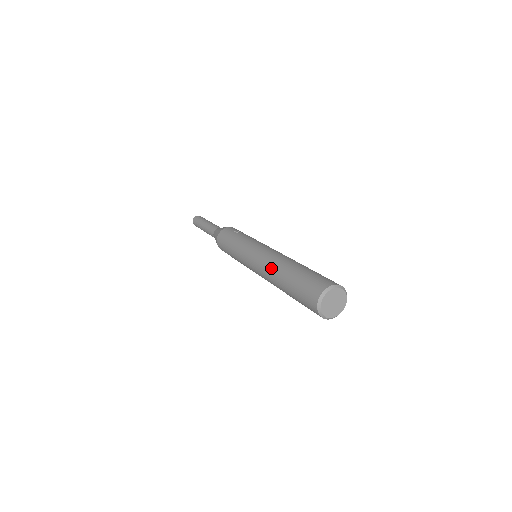
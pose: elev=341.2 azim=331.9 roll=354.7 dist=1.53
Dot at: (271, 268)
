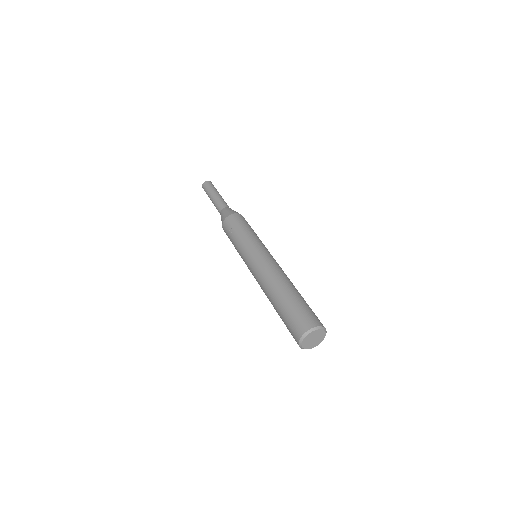
Dot at: occluded
